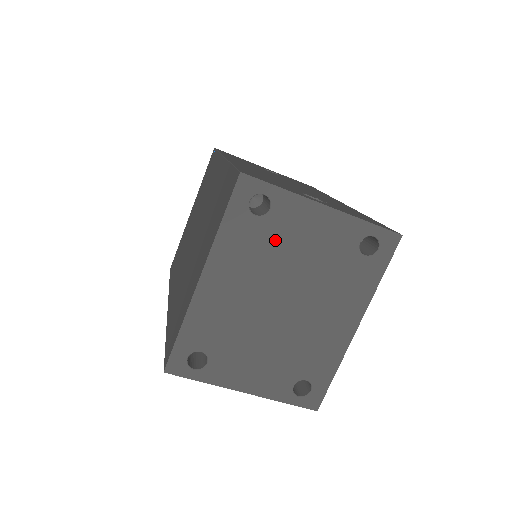
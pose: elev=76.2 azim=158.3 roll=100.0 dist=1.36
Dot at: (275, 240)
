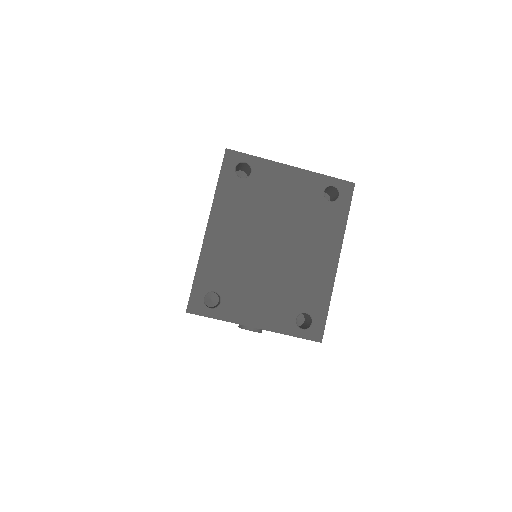
Dot at: (259, 195)
